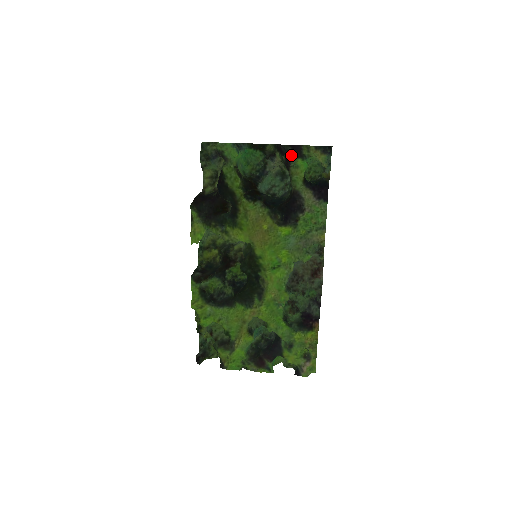
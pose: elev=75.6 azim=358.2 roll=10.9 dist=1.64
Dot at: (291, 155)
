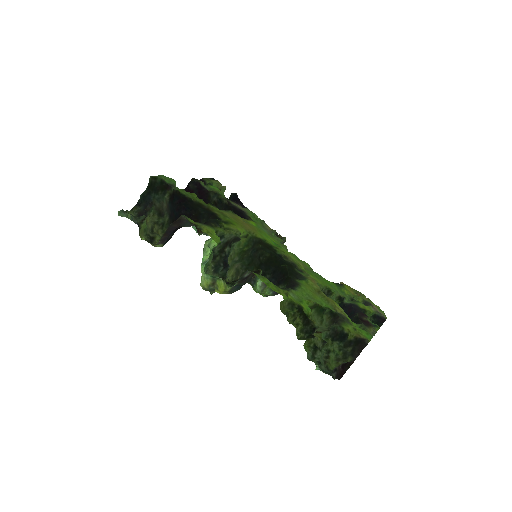
Dot at: (202, 184)
